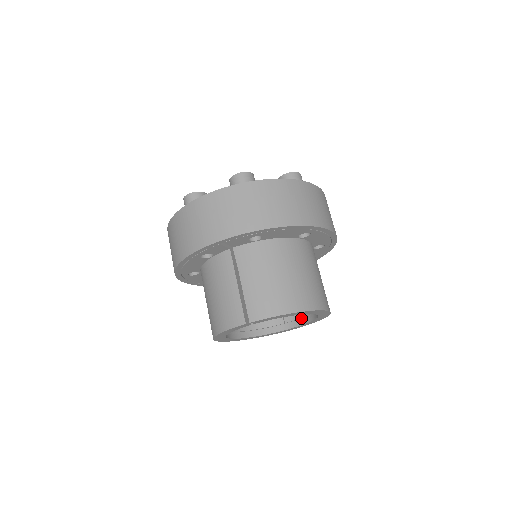
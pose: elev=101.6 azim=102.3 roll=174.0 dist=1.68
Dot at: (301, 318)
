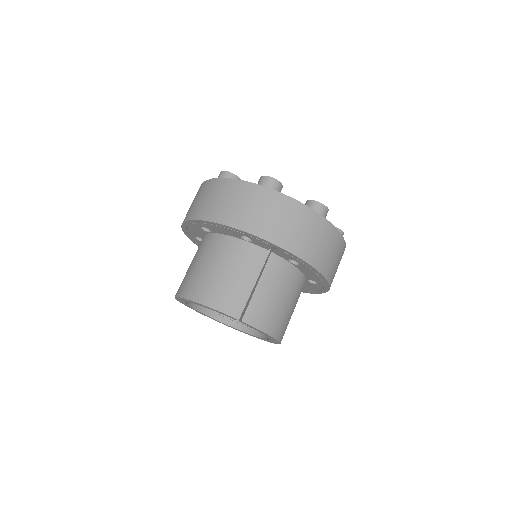
Dot at: (238, 322)
